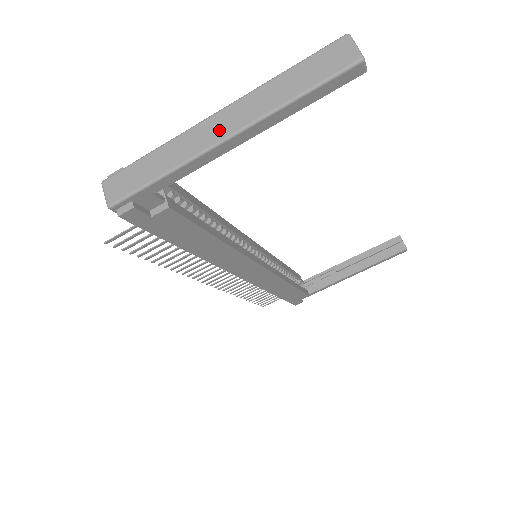
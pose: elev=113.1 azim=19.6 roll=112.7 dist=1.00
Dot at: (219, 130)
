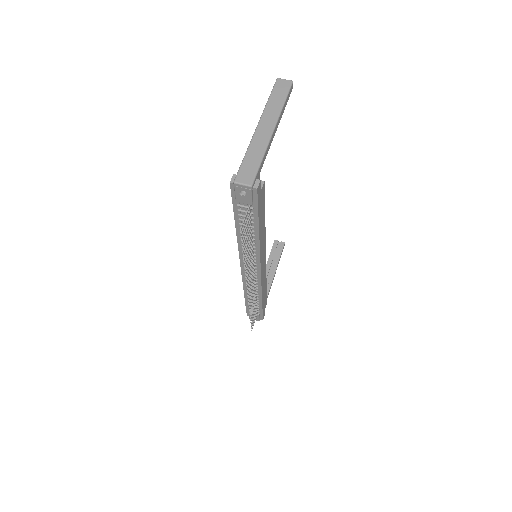
Dot at: (267, 129)
